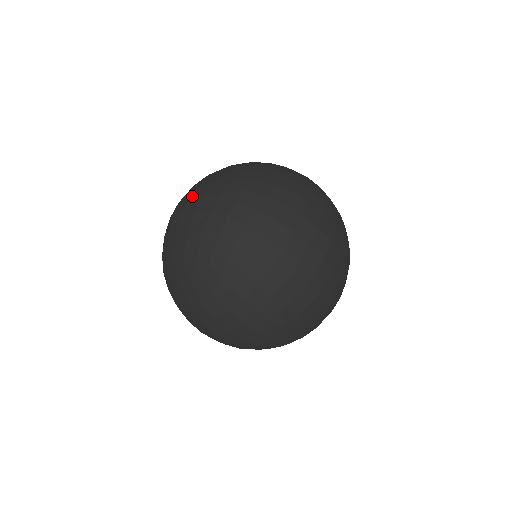
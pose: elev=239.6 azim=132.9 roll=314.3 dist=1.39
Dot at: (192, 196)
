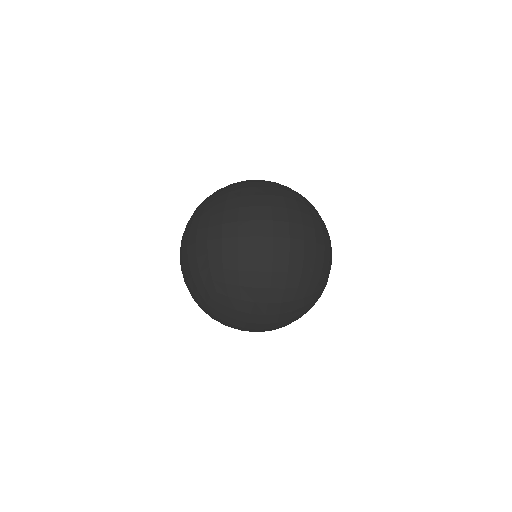
Dot at: (182, 251)
